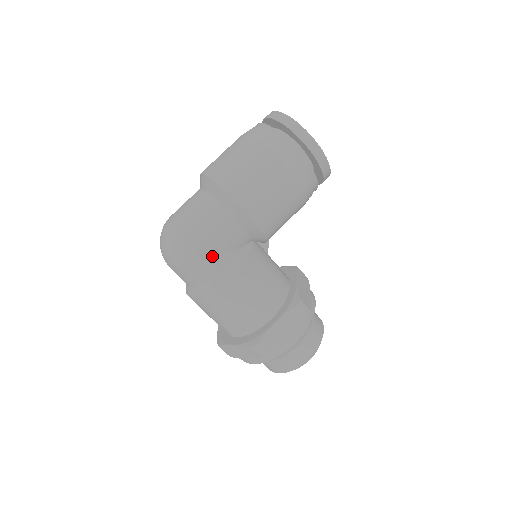
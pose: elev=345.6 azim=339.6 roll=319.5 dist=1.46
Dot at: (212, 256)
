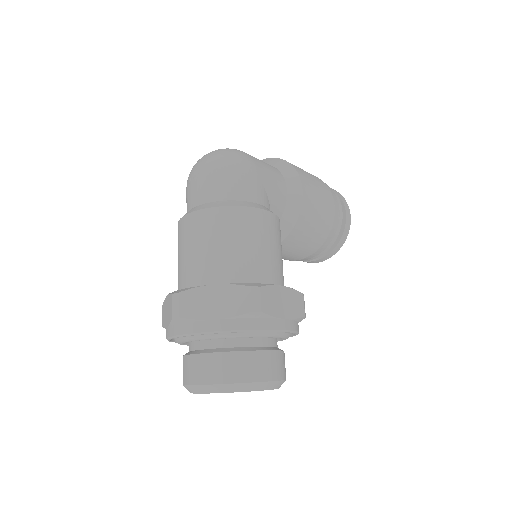
Dot at: (259, 186)
